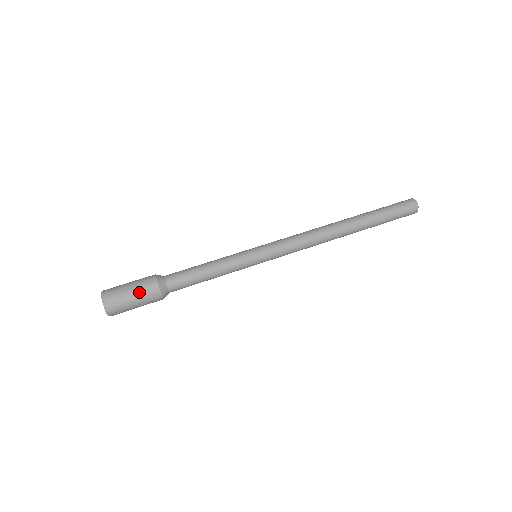
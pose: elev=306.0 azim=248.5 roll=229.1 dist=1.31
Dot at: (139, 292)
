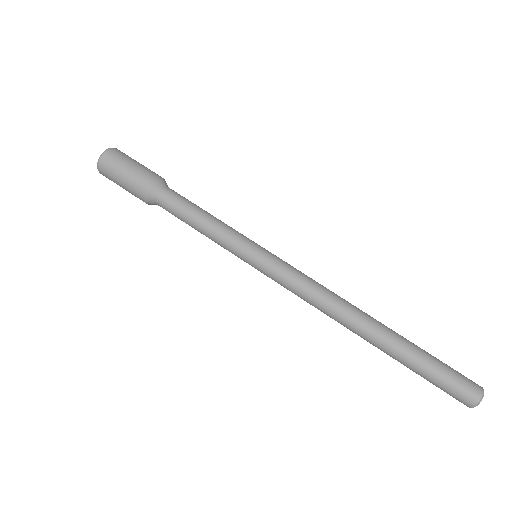
Dot at: (127, 187)
